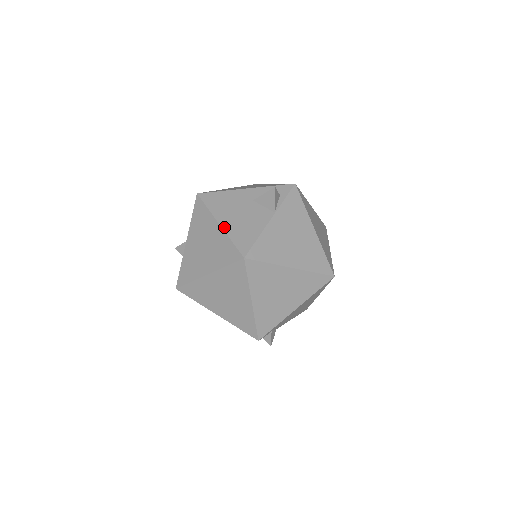
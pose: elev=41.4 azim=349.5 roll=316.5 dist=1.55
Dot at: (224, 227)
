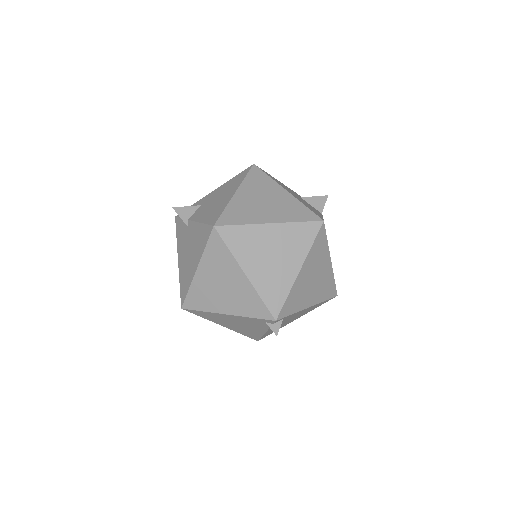
Dot at: (293, 195)
